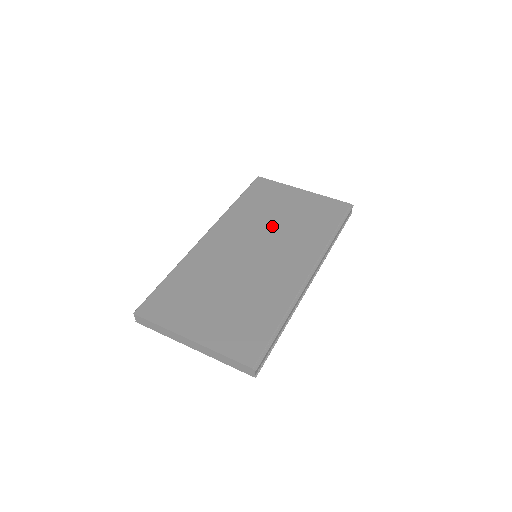
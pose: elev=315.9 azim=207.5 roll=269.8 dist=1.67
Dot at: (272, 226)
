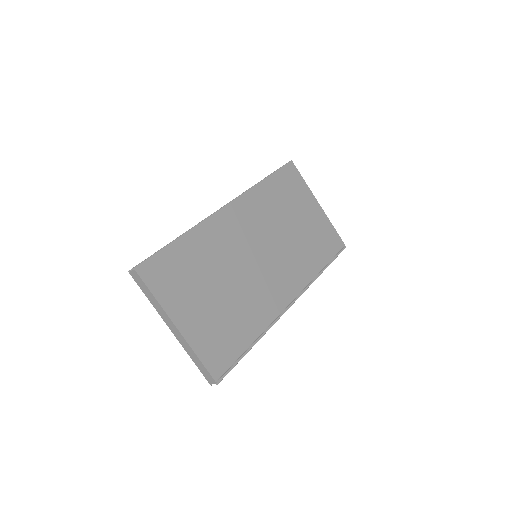
Dot at: (282, 232)
